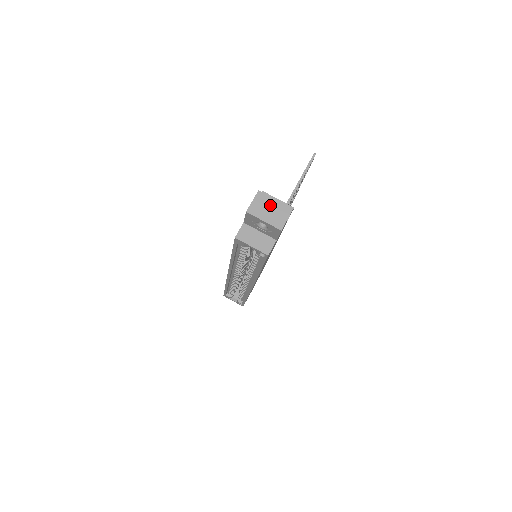
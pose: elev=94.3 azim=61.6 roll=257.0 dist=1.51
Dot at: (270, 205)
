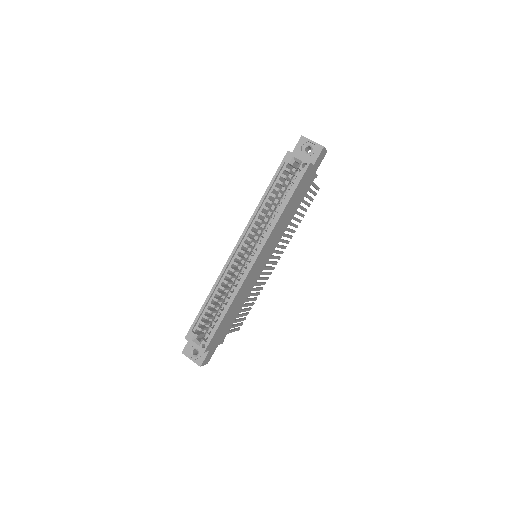
Dot at: occluded
